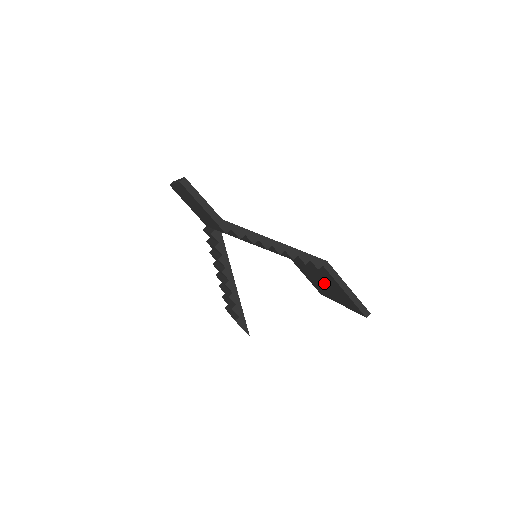
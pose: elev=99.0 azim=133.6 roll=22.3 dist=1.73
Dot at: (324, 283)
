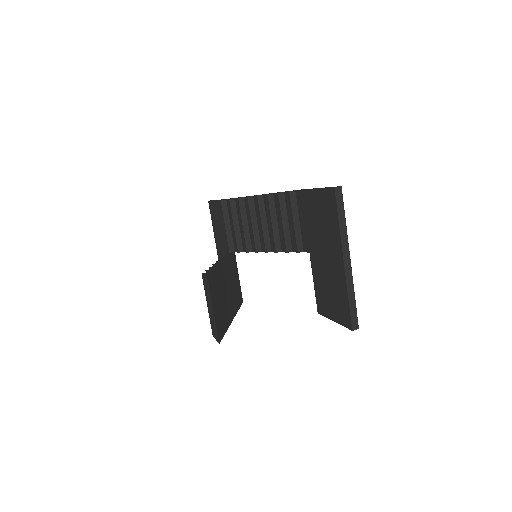
Dot at: (321, 249)
